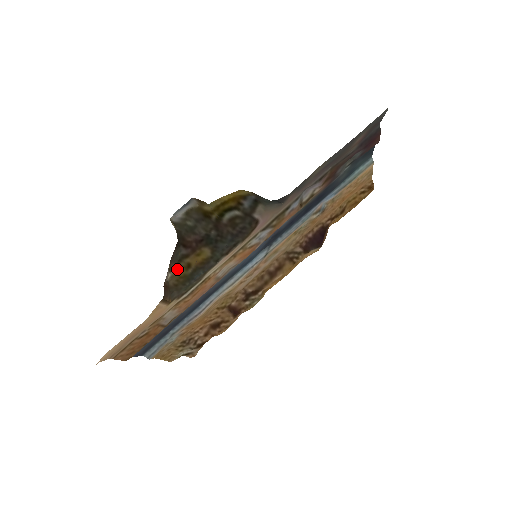
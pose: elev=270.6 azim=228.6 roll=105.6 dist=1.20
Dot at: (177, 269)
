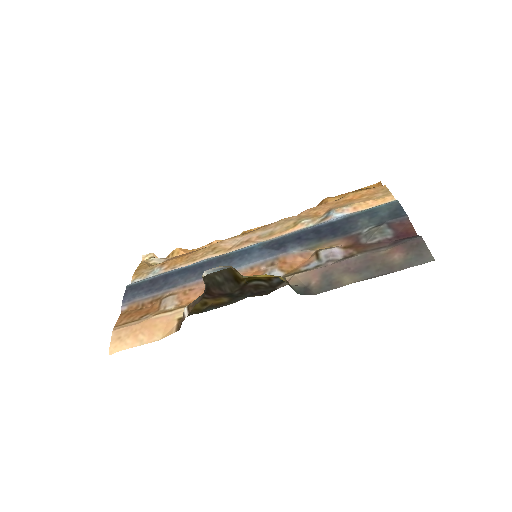
Dot at: occluded
